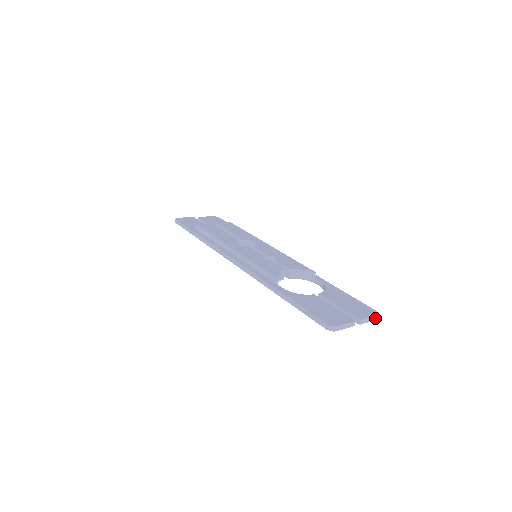
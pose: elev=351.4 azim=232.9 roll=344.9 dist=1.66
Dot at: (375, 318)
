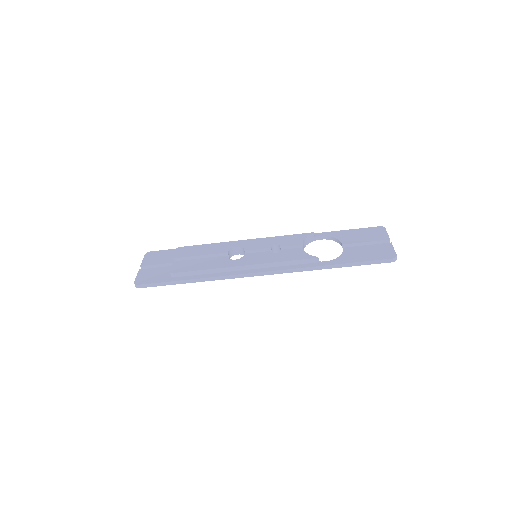
Dot at: (386, 231)
